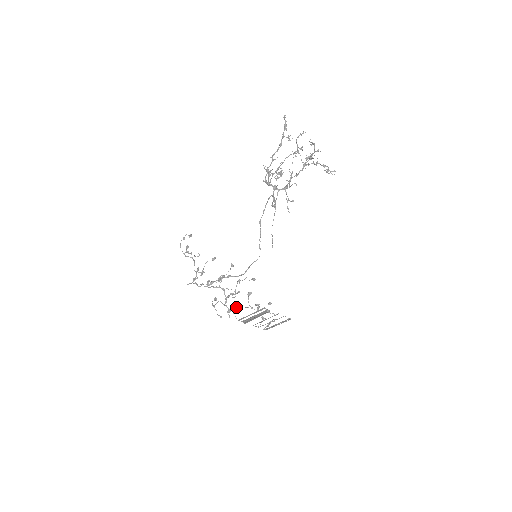
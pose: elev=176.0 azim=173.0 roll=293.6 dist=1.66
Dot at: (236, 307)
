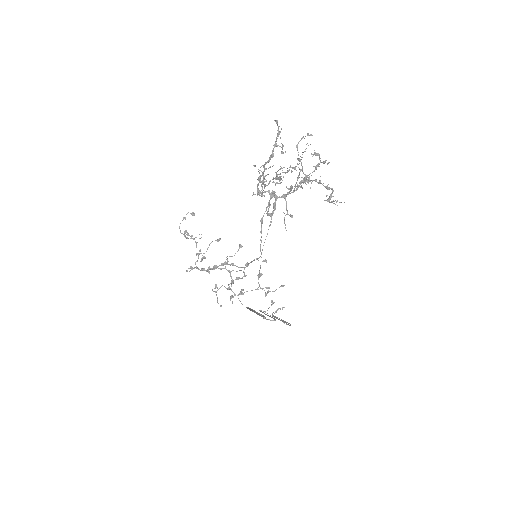
Dot at: (241, 292)
